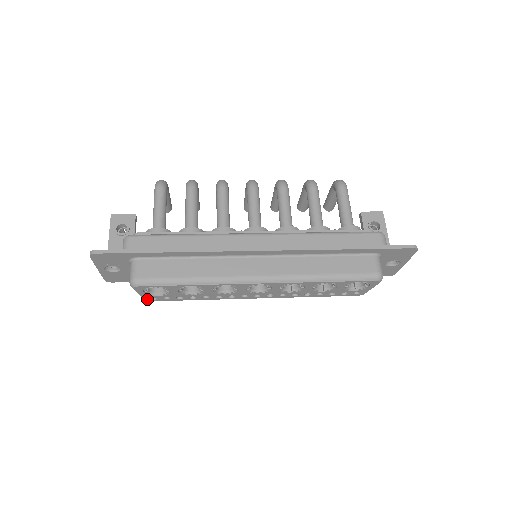
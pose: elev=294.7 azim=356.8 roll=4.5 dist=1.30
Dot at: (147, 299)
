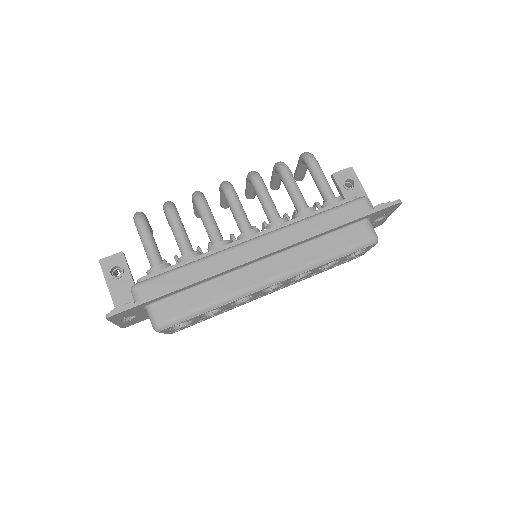
Dot at: (171, 333)
